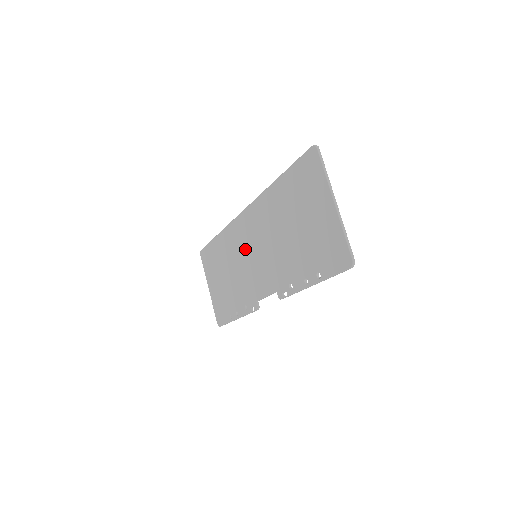
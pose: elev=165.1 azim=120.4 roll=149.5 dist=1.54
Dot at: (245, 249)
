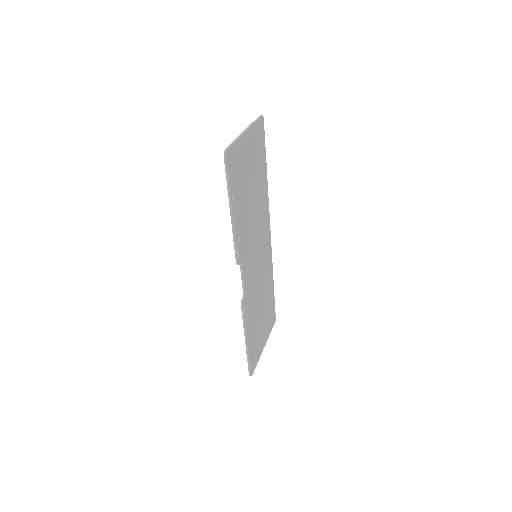
Dot at: occluded
